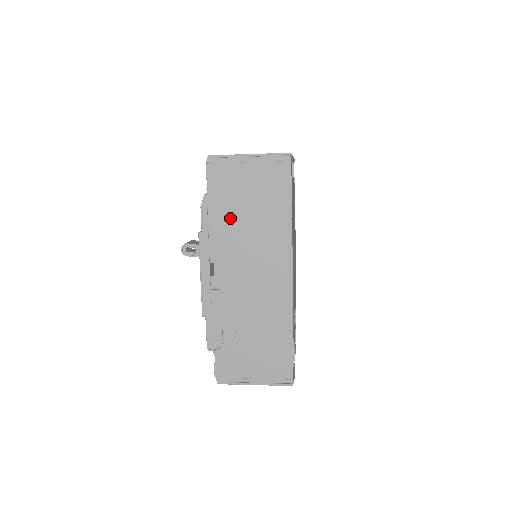
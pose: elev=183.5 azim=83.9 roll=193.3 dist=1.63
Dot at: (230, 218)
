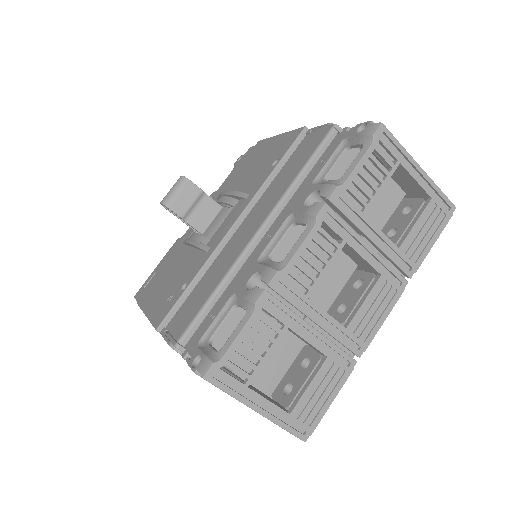
Dot at: occluded
